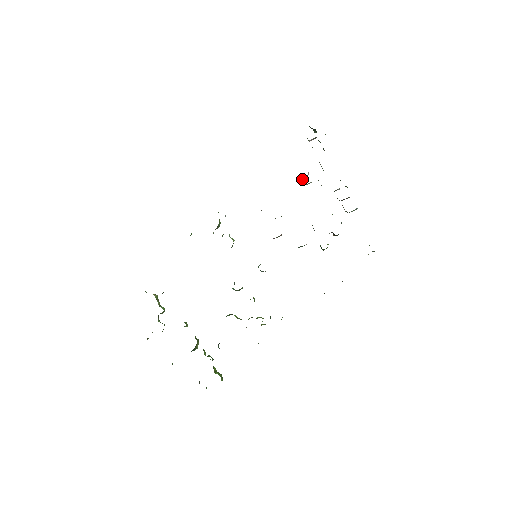
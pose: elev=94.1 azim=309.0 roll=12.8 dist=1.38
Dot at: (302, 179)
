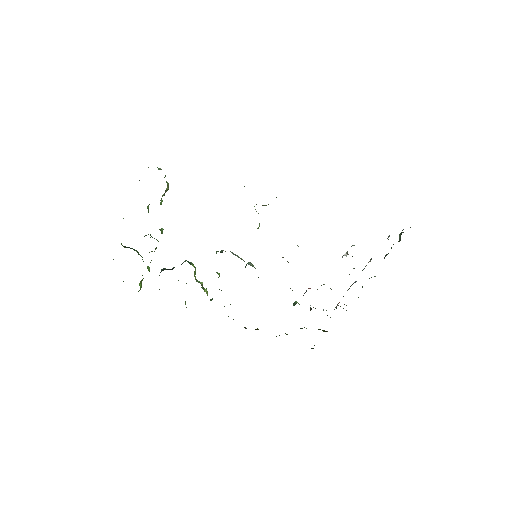
Dot at: (347, 254)
